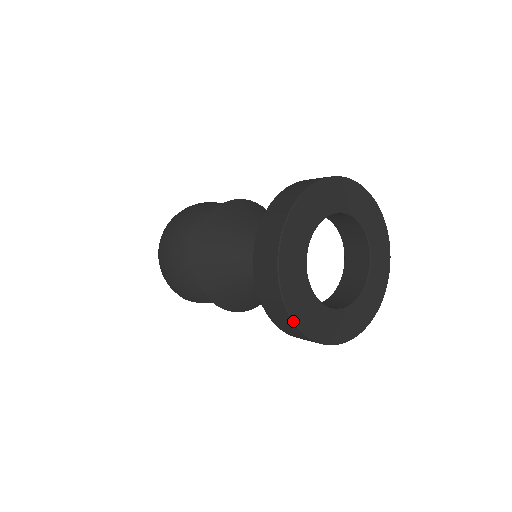
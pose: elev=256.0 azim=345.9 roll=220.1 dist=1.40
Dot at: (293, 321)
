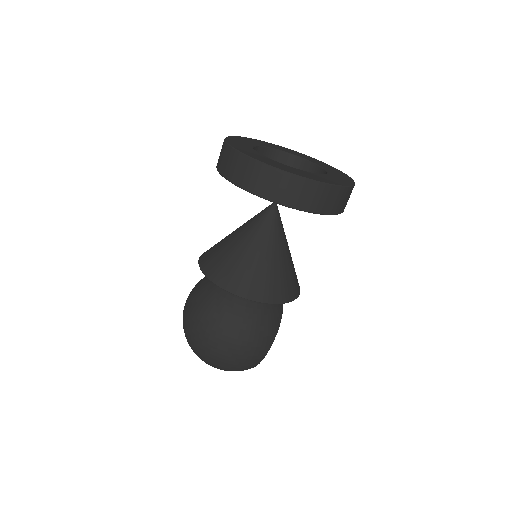
Dot at: (324, 183)
